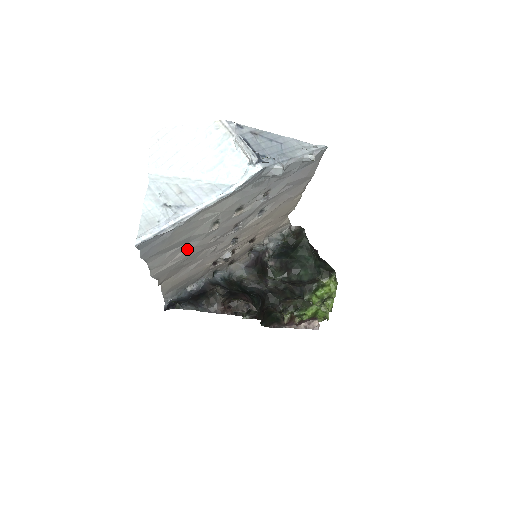
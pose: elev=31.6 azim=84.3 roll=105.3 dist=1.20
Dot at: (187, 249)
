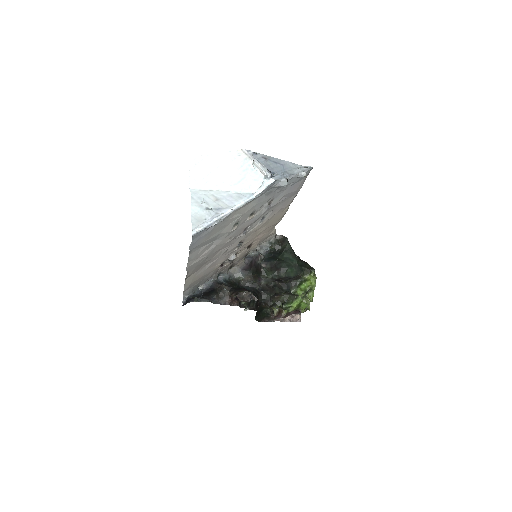
Dot at: (212, 247)
